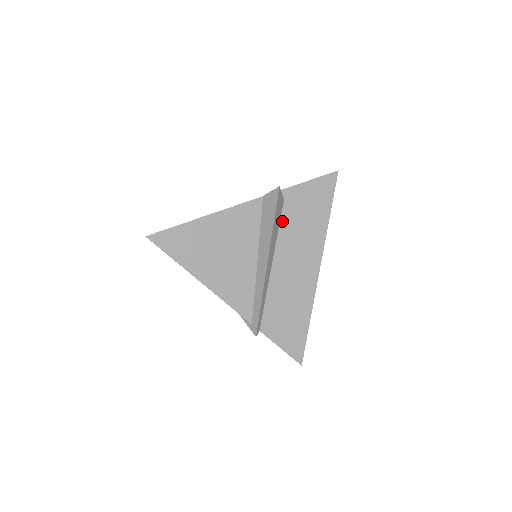
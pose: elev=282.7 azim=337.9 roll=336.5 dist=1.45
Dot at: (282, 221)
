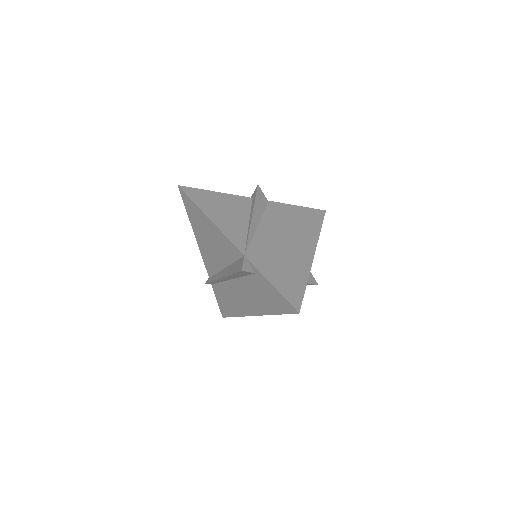
Dot at: (248, 277)
